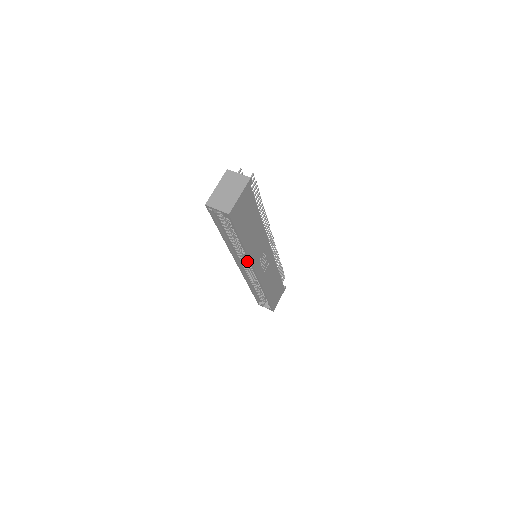
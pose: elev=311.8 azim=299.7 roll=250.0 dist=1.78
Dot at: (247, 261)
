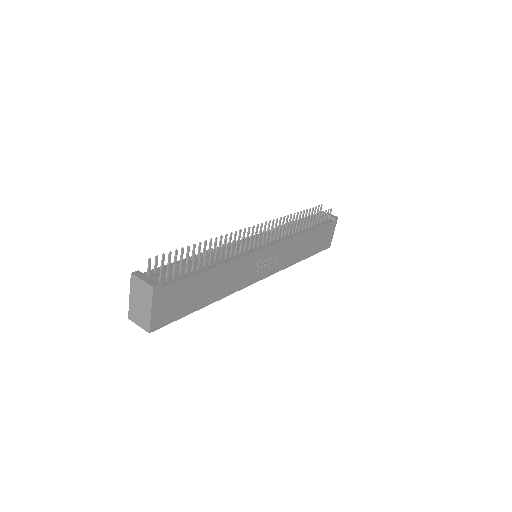
Dot at: occluded
